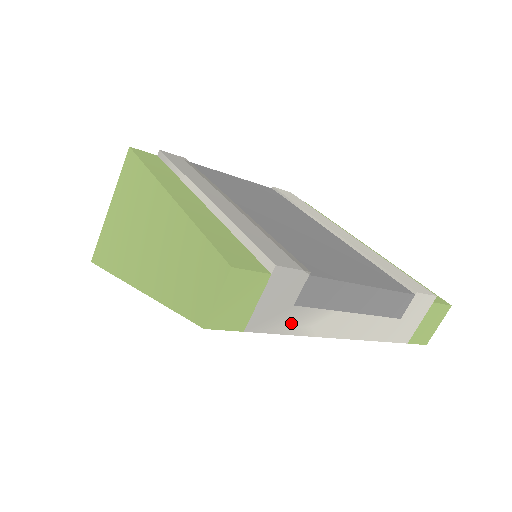
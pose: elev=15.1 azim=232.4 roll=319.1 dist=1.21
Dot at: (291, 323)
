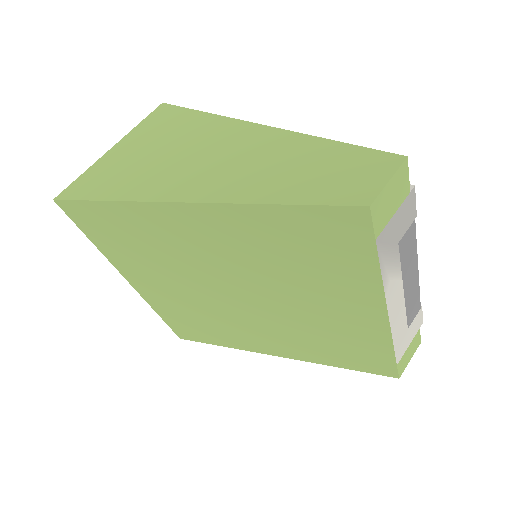
Dot at: (388, 263)
